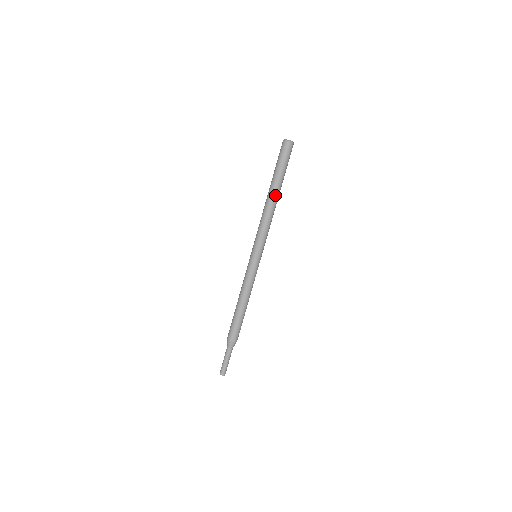
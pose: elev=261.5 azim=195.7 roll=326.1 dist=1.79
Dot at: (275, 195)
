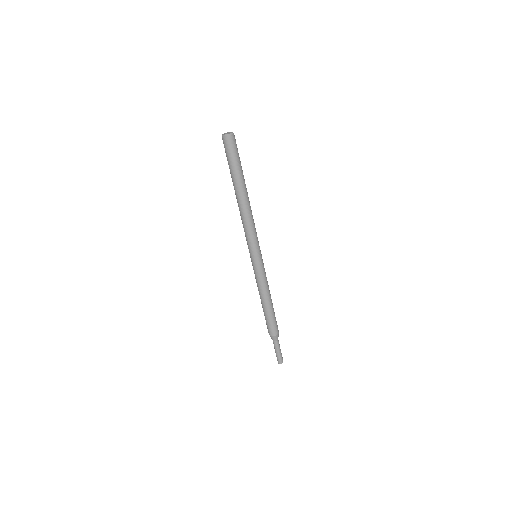
Dot at: (243, 195)
